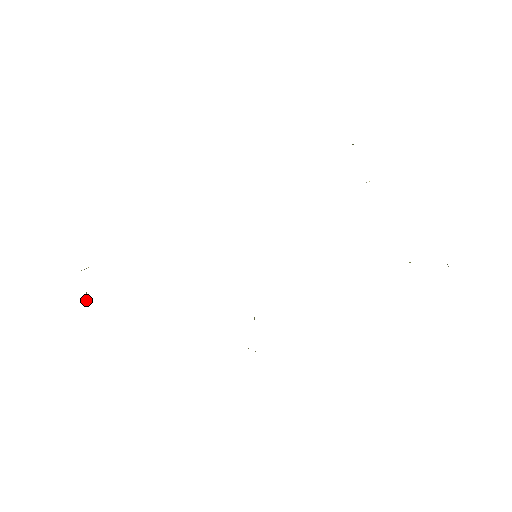
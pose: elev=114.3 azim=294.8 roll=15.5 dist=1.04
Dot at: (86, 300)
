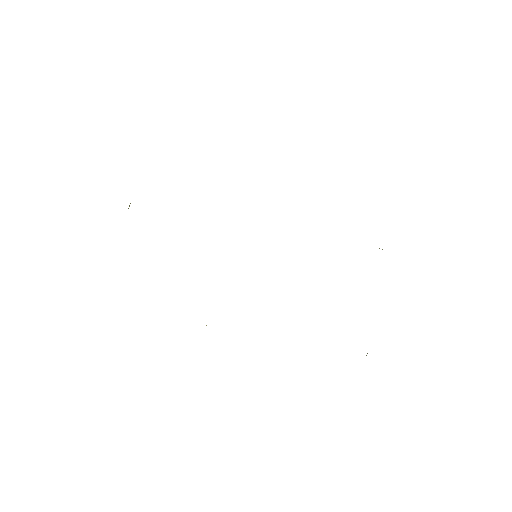
Dot at: occluded
